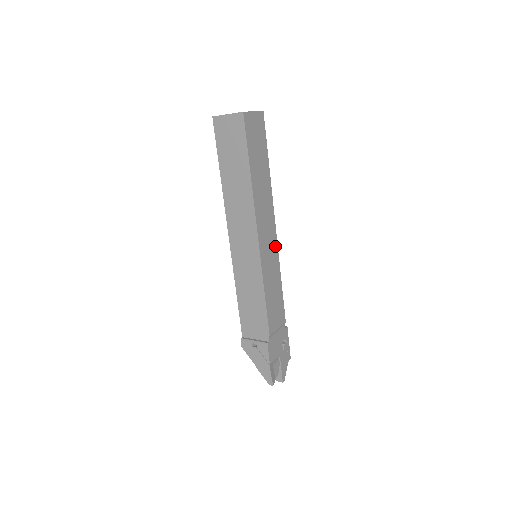
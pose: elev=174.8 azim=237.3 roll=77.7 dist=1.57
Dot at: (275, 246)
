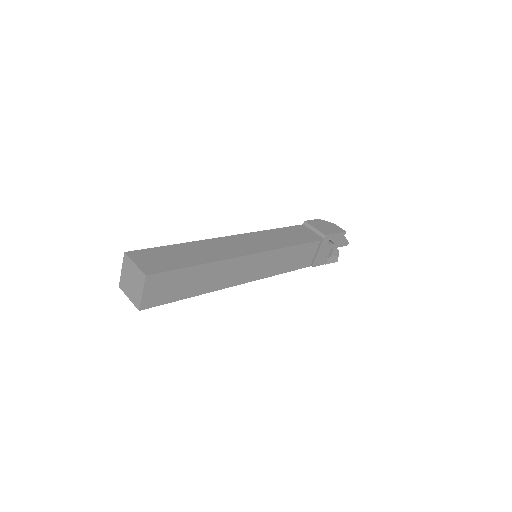
Dot at: (265, 255)
